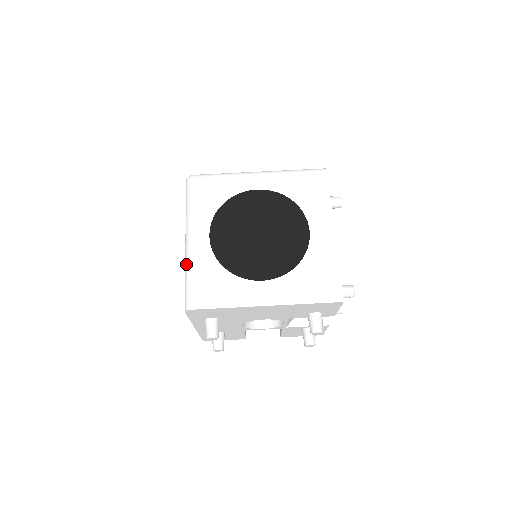
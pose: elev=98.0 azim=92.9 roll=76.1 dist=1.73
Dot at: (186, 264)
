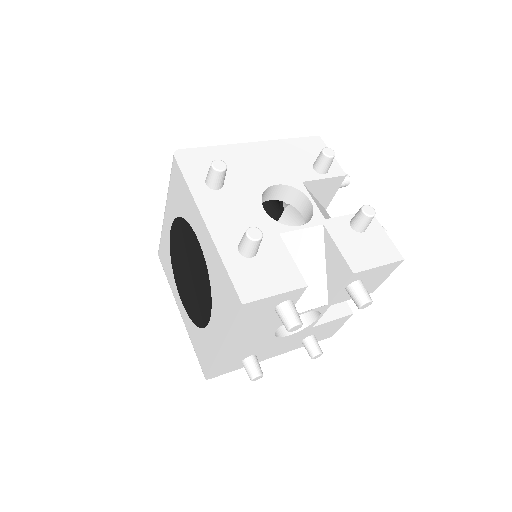
Dot at: occluded
